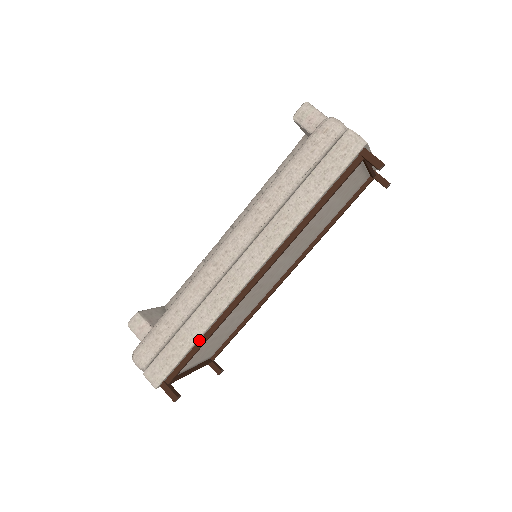
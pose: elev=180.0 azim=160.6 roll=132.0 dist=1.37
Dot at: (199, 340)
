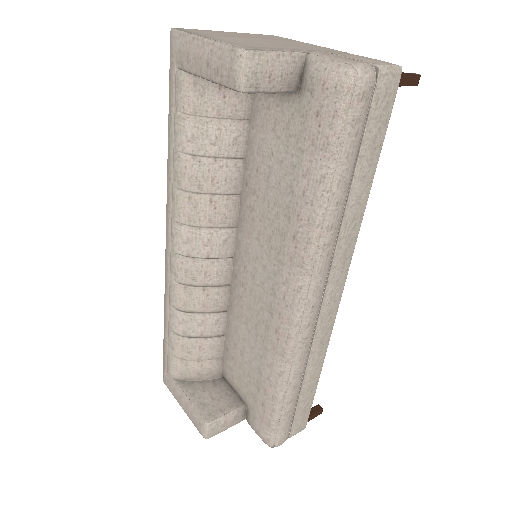
Dot at: occluded
